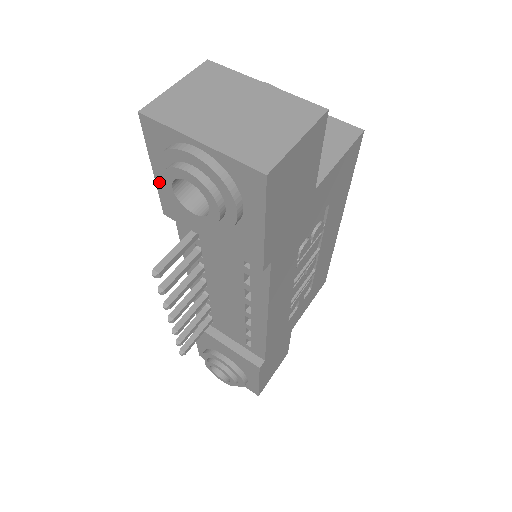
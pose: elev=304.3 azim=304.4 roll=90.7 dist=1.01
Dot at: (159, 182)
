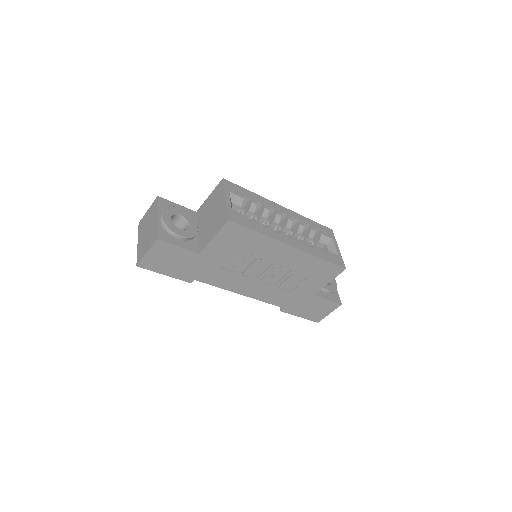
Dot at: occluded
